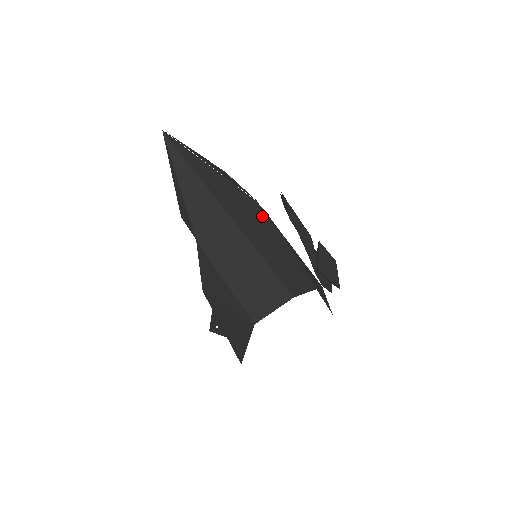
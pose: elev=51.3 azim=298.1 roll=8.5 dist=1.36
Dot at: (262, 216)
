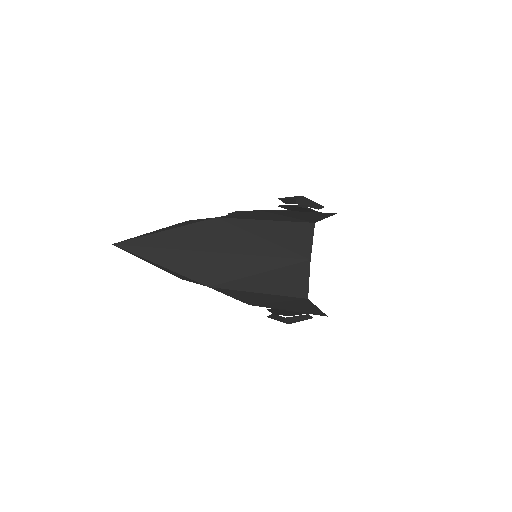
Dot at: (229, 224)
